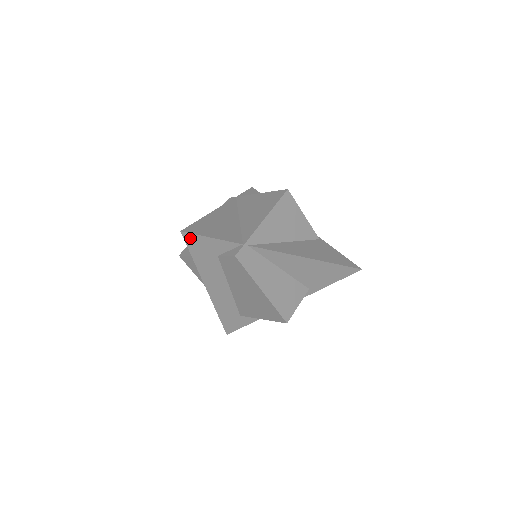
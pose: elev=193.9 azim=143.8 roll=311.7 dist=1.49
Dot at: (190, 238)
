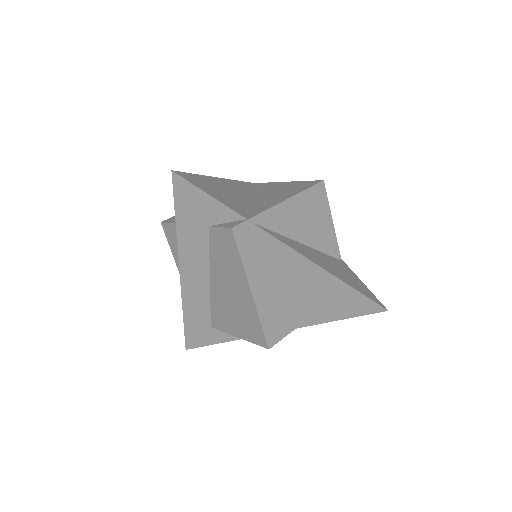
Dot at: (181, 186)
